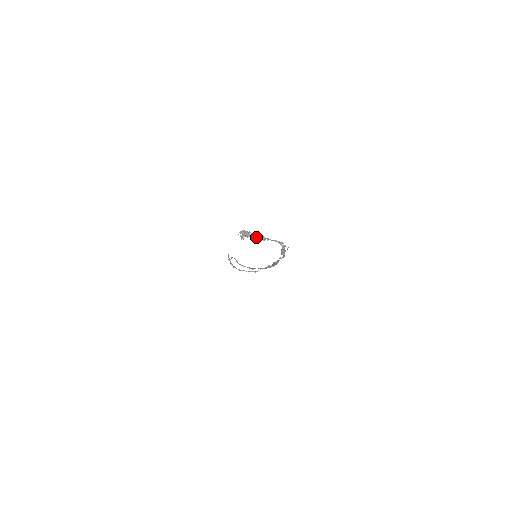
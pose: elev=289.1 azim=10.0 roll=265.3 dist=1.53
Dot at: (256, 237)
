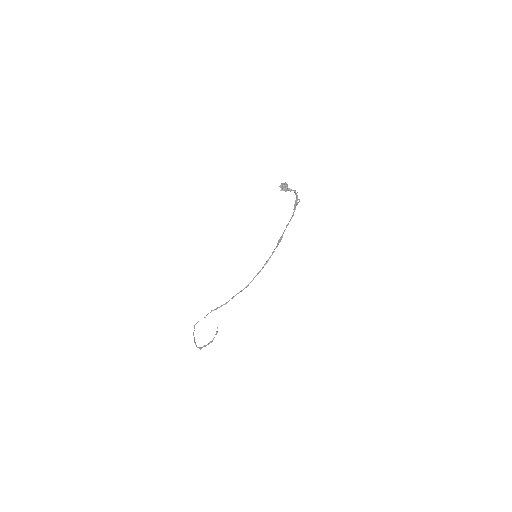
Dot at: (288, 189)
